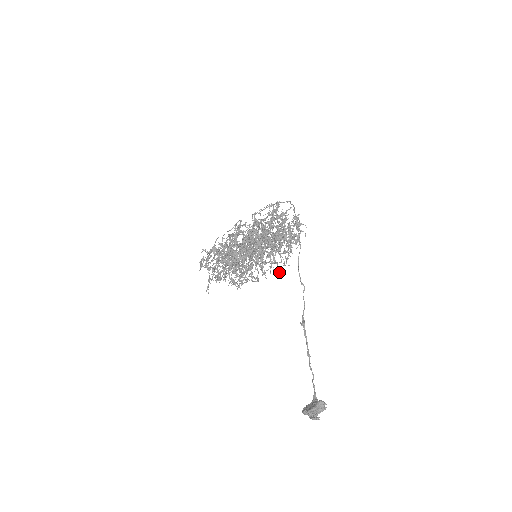
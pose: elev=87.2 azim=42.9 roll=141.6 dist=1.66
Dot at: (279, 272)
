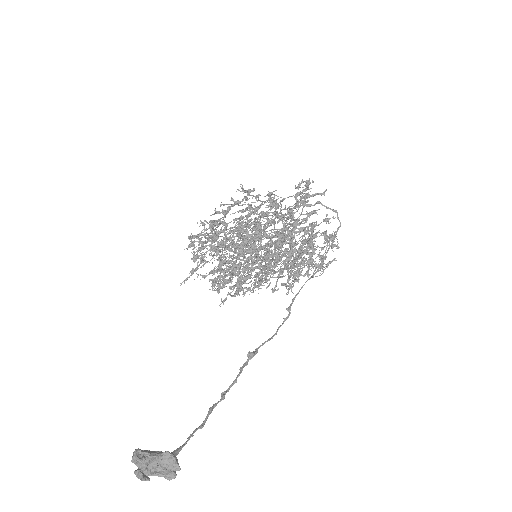
Dot at: (273, 290)
